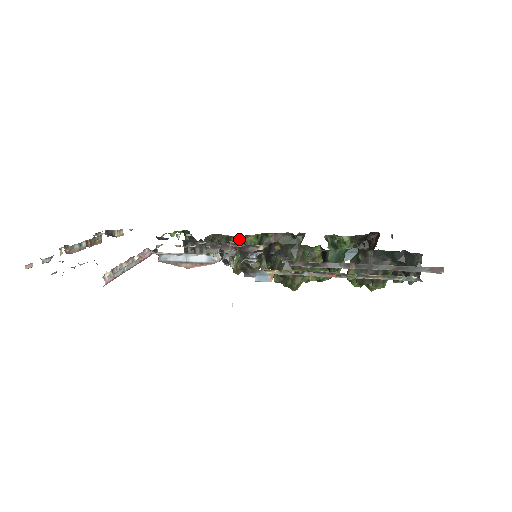
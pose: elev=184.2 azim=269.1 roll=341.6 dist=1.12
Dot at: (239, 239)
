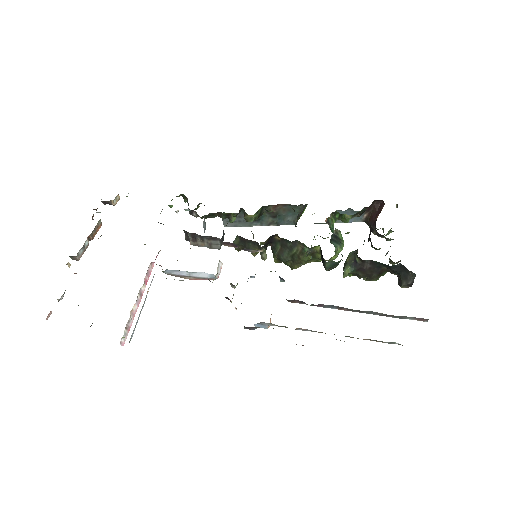
Dot at: (239, 212)
